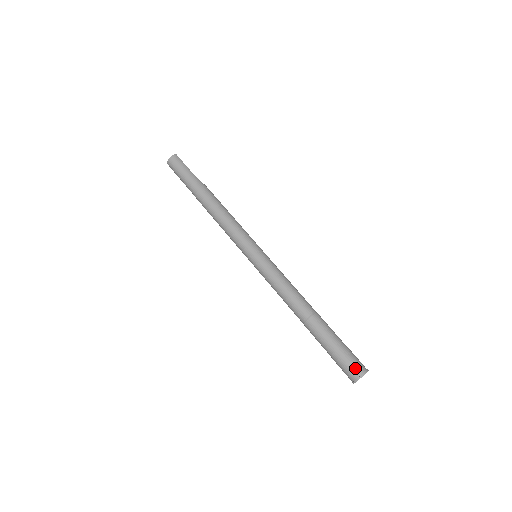
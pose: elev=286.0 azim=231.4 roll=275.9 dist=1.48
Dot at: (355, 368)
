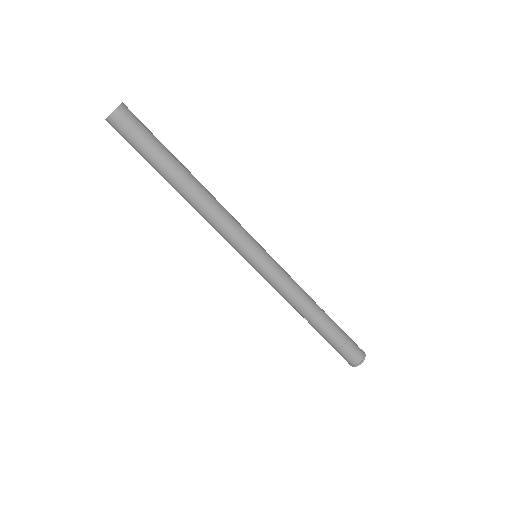
Dot at: (360, 352)
